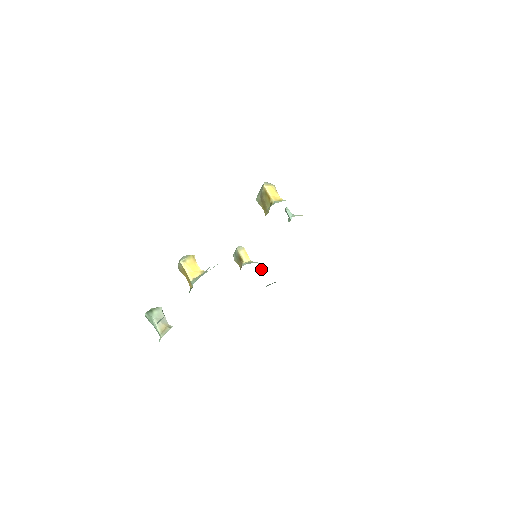
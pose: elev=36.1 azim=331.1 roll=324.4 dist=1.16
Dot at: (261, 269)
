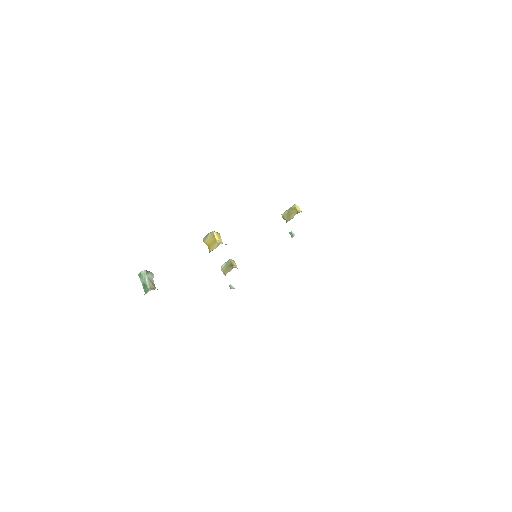
Dot at: (232, 287)
